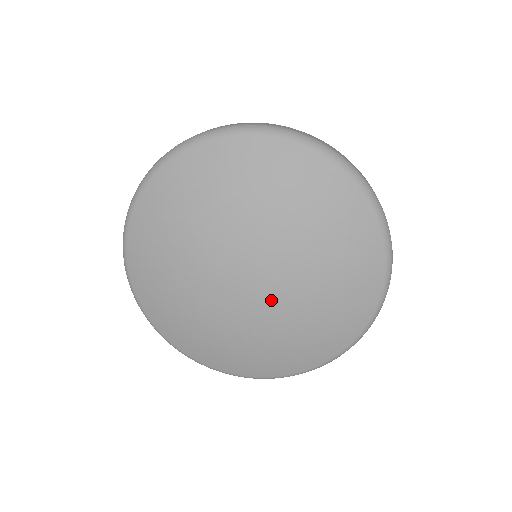
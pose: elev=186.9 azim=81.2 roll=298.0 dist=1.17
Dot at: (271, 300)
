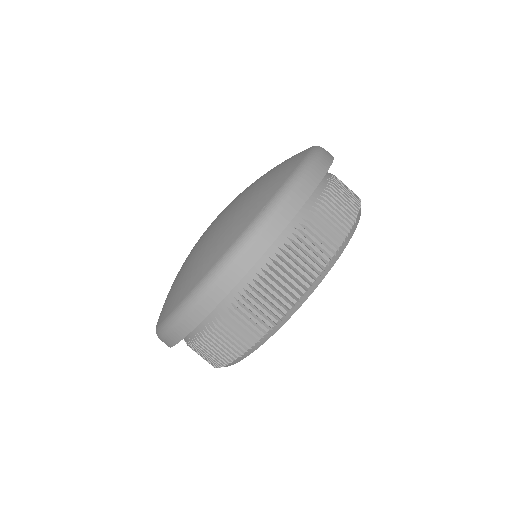
Dot at: occluded
